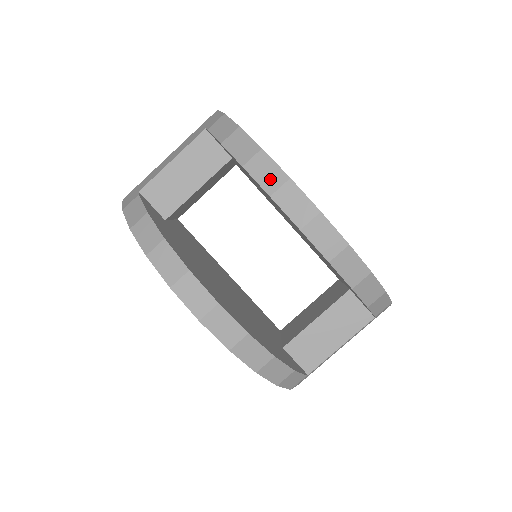
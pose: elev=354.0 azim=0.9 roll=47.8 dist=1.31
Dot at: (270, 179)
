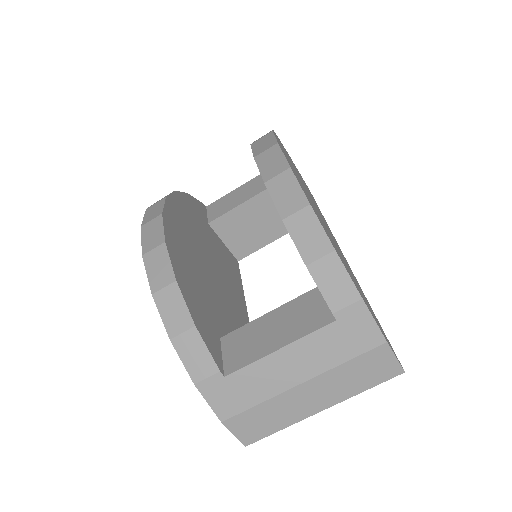
Dot at: occluded
